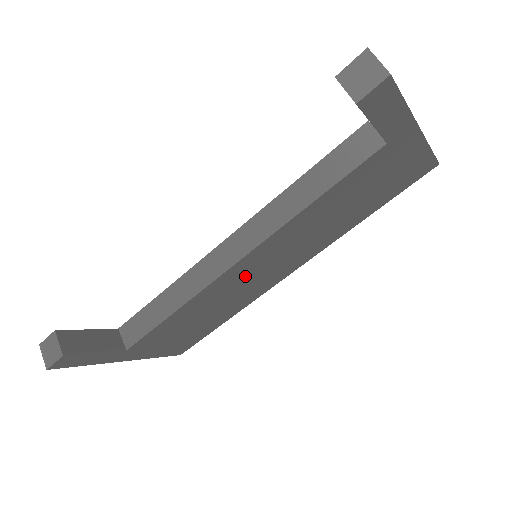
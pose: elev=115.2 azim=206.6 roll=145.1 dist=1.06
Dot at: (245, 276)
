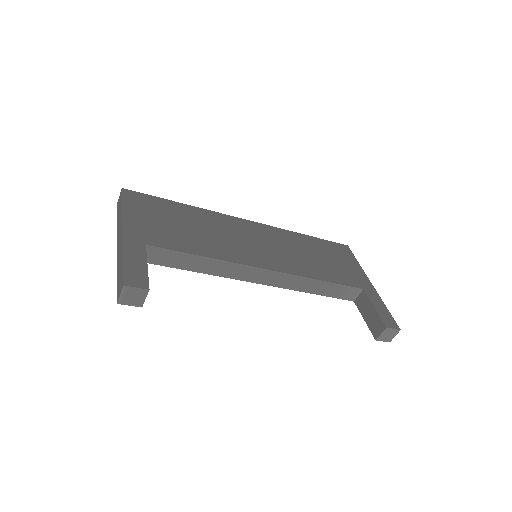
Dot at: occluded
